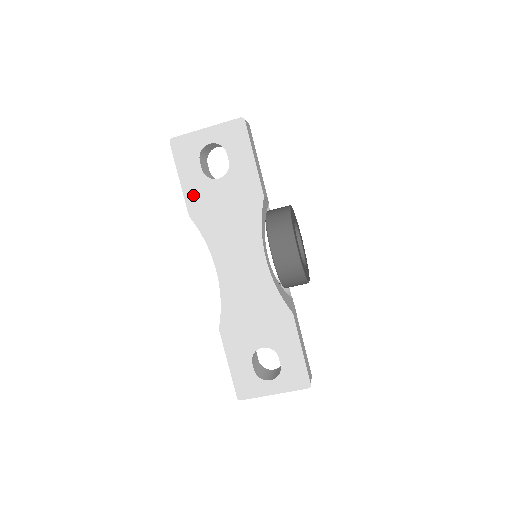
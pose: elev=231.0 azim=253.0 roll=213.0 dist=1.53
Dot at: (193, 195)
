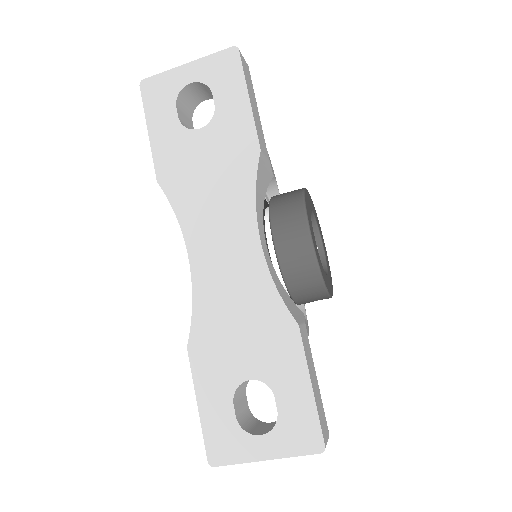
Dot at: (164, 152)
